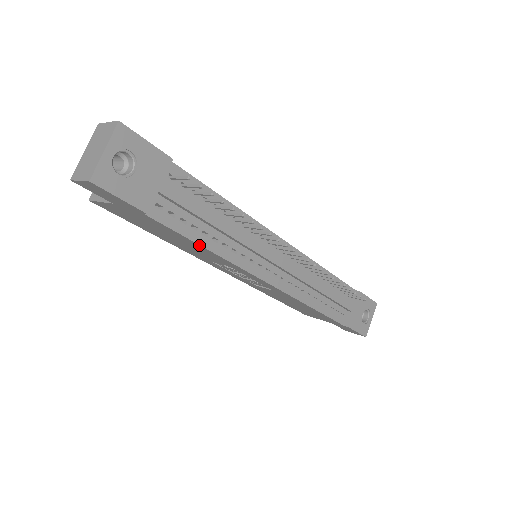
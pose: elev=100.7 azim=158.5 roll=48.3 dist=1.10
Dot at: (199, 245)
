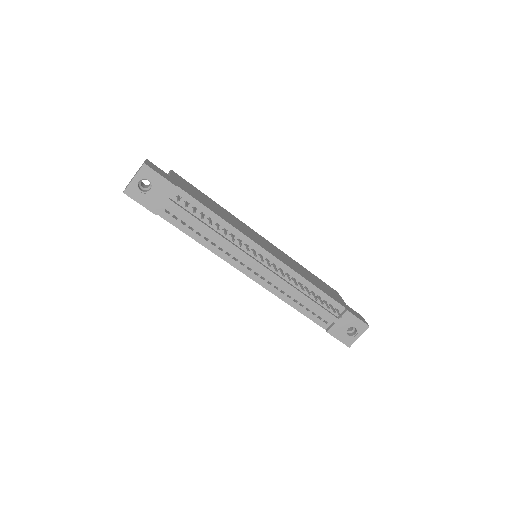
Dot at: (194, 239)
